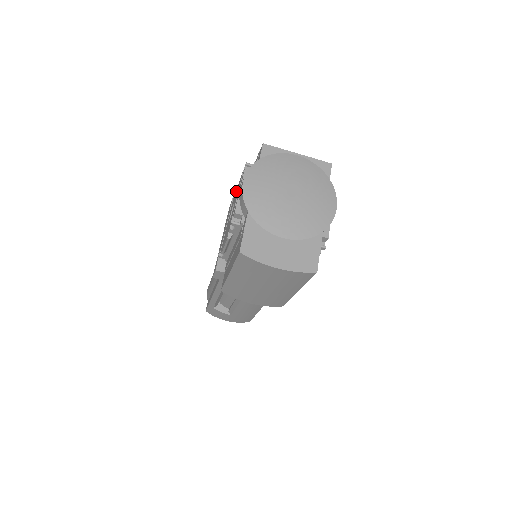
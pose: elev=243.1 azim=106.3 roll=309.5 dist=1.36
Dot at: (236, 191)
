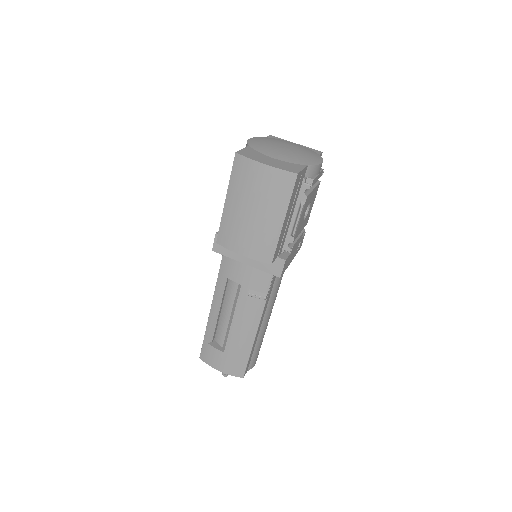
Dot at: occluded
